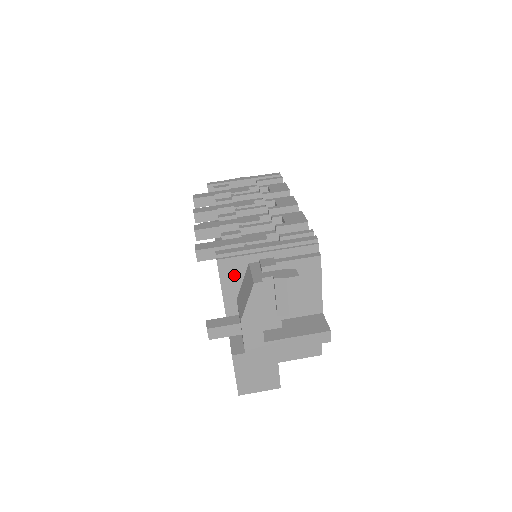
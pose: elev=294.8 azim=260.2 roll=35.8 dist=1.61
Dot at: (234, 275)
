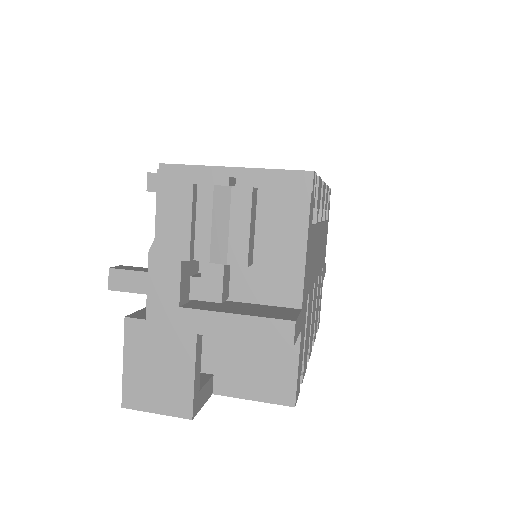
Dot at: occluded
